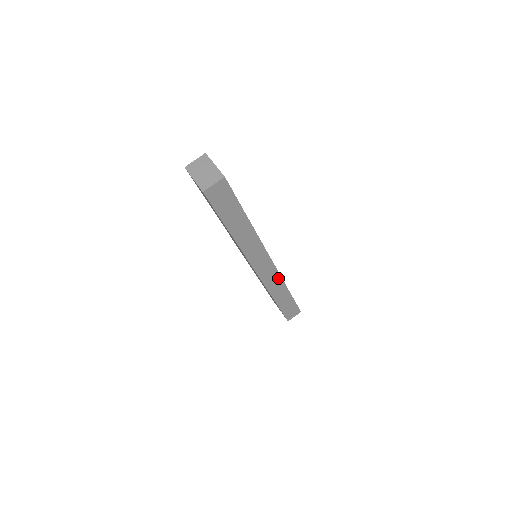
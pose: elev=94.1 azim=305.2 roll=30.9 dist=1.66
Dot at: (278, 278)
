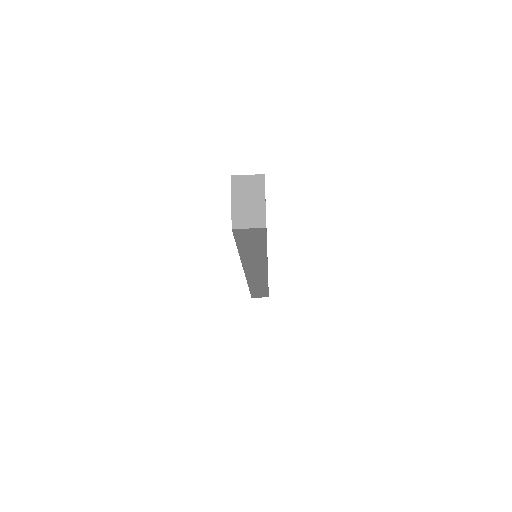
Dot at: (264, 281)
